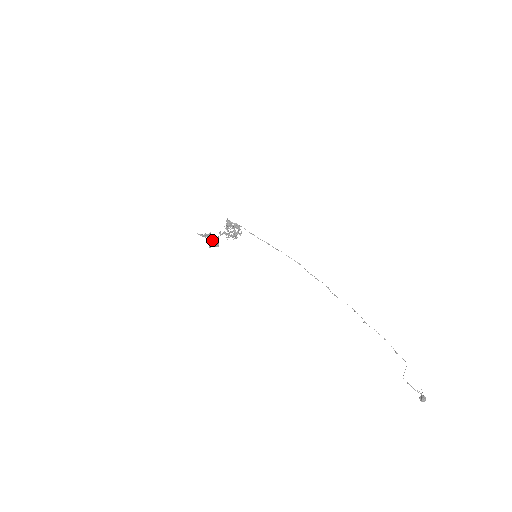
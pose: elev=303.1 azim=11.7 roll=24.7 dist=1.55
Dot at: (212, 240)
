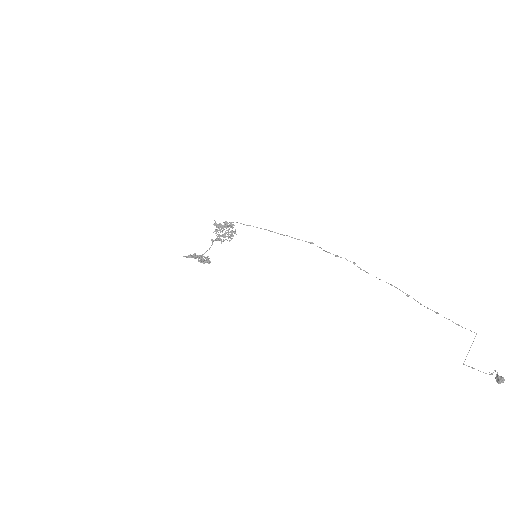
Dot at: (200, 259)
